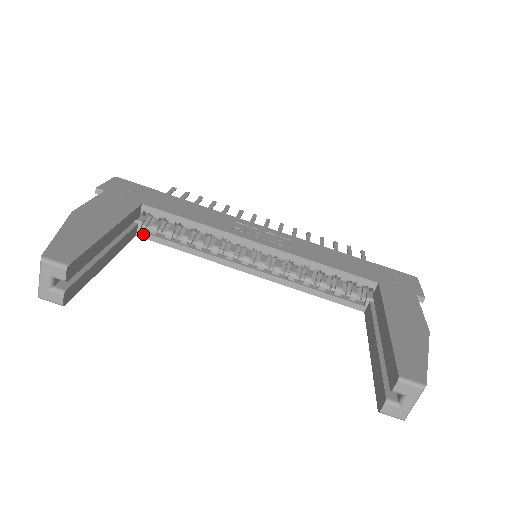
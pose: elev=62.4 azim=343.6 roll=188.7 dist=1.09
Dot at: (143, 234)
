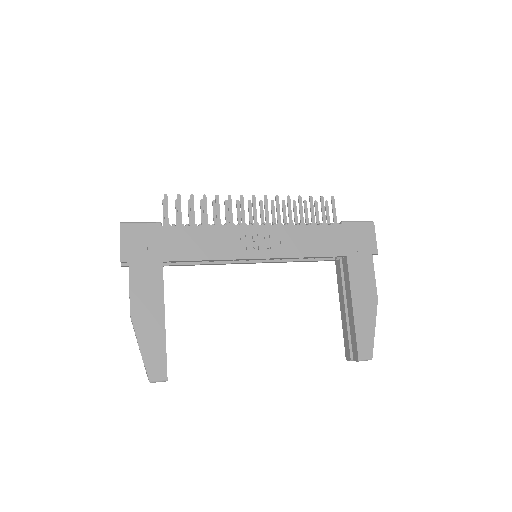
Dot at: occluded
